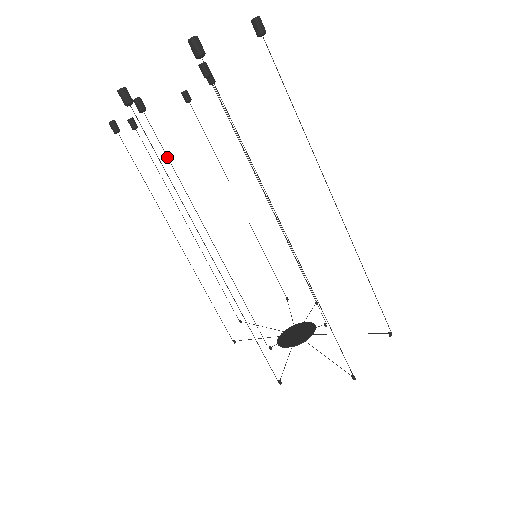
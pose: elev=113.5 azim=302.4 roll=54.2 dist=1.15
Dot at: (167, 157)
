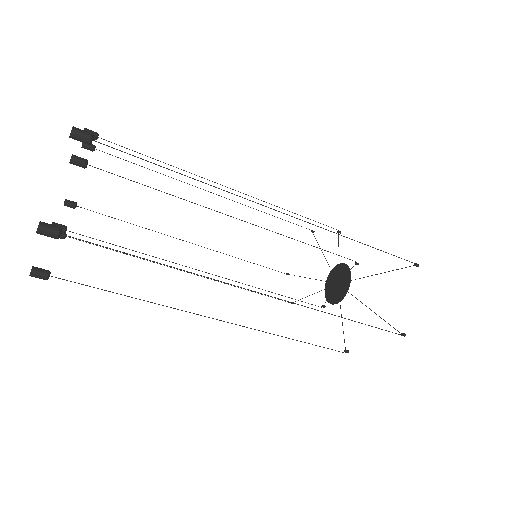
Dot at: occluded
